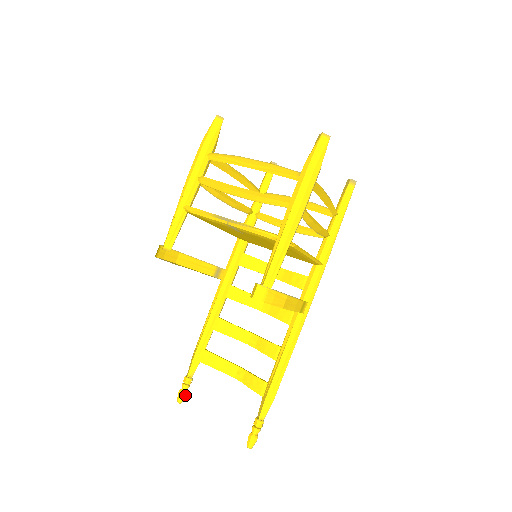
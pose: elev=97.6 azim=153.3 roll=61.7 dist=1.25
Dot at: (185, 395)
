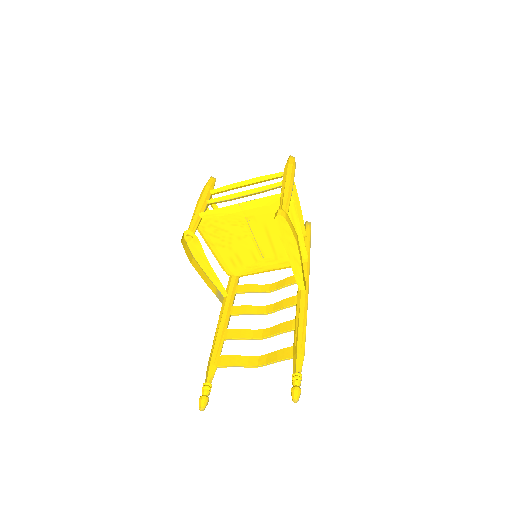
Dot at: (207, 399)
